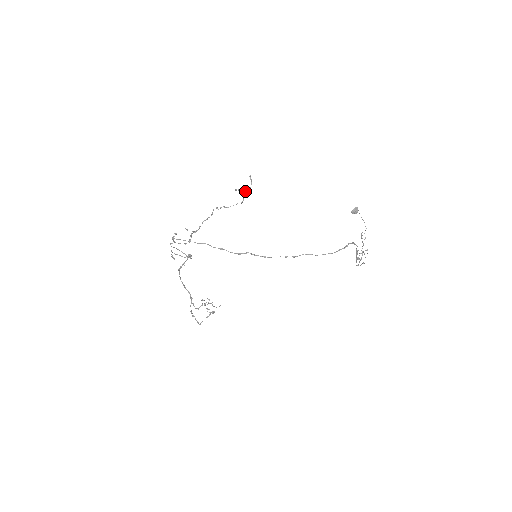
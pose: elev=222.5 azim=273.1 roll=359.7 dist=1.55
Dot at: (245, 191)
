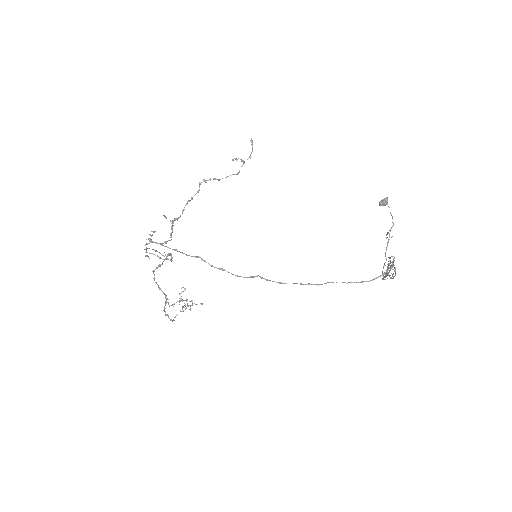
Dot at: occluded
